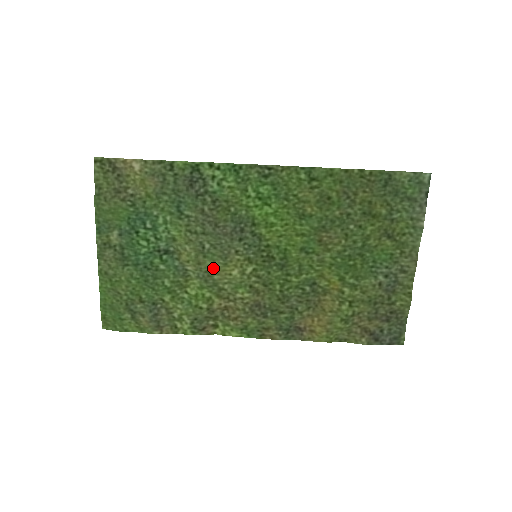
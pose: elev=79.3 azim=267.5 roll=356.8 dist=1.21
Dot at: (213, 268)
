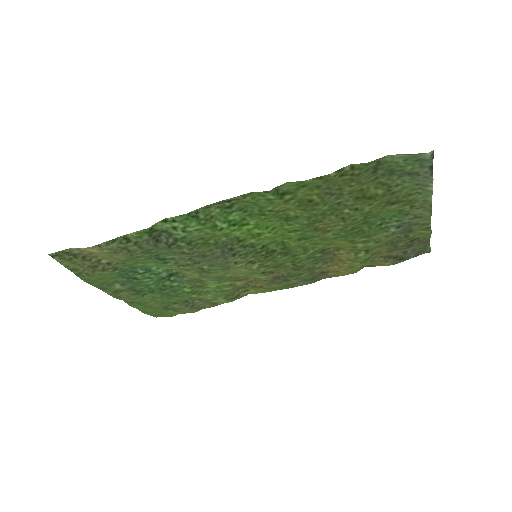
Dot at: (221, 275)
